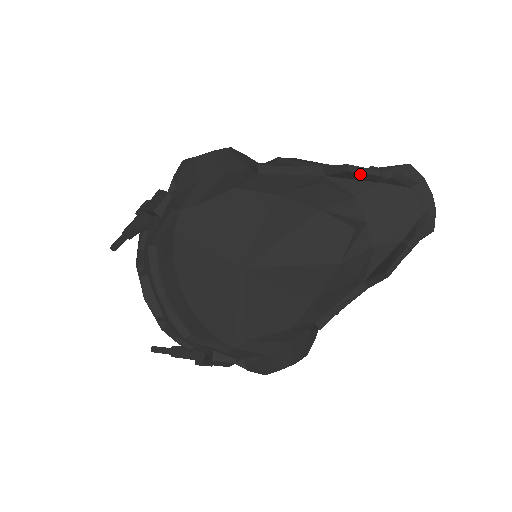
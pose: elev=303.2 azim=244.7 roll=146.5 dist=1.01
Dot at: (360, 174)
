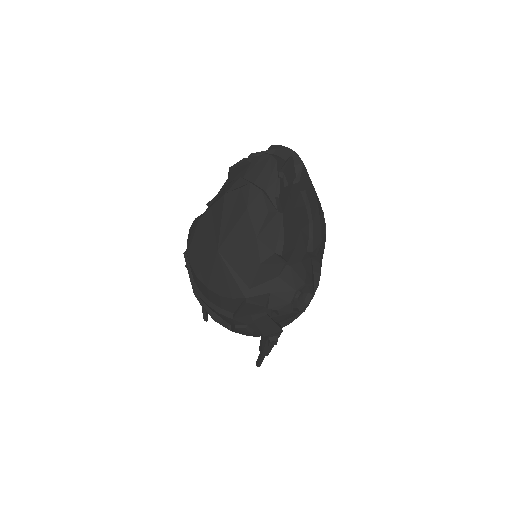
Dot at: (237, 167)
